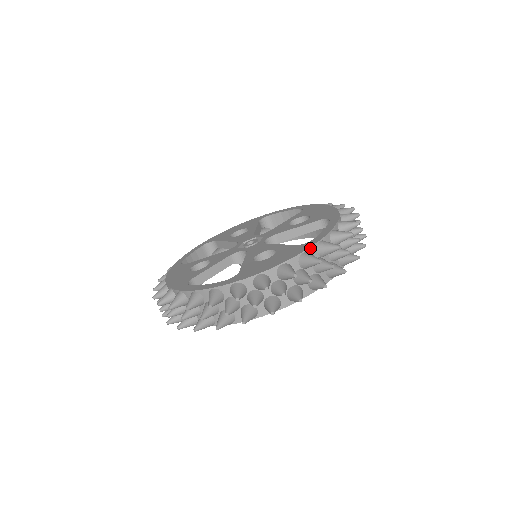
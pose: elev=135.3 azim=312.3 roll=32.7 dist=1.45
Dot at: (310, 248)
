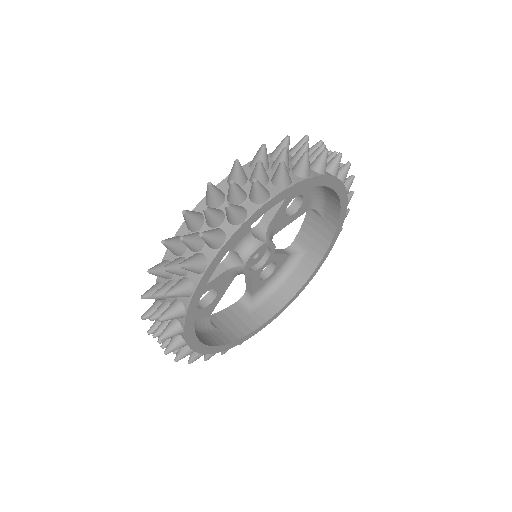
Dot at: occluded
